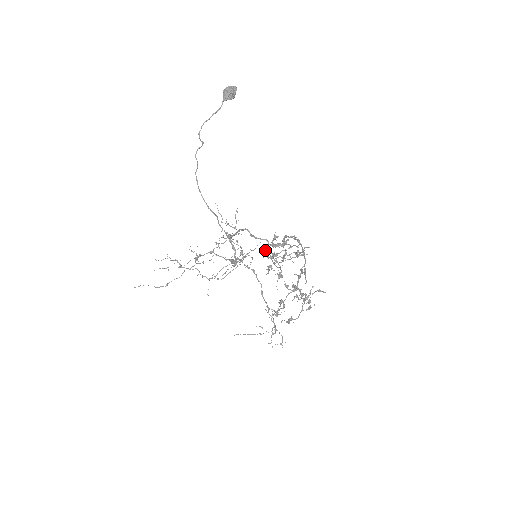
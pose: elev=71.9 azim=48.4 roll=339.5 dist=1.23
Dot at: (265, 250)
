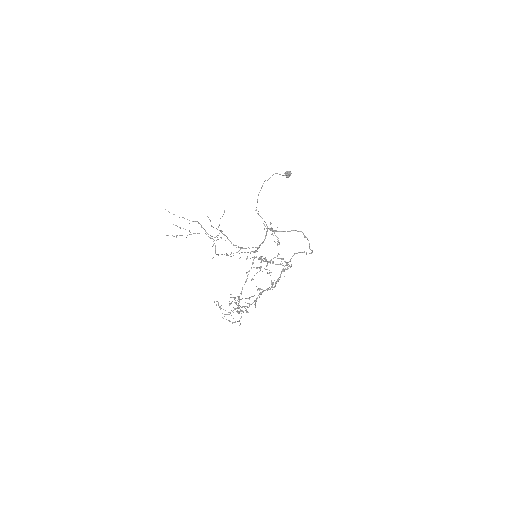
Dot at: occluded
